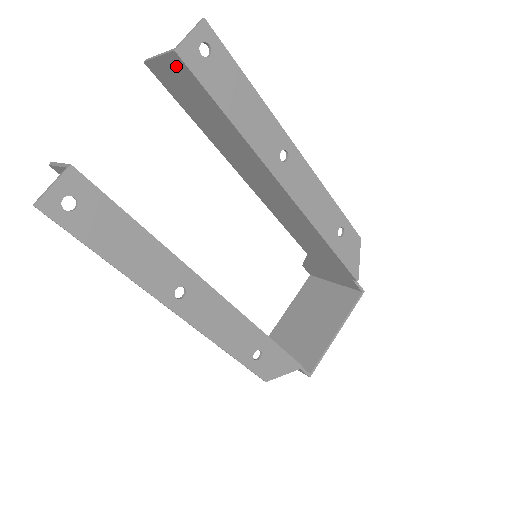
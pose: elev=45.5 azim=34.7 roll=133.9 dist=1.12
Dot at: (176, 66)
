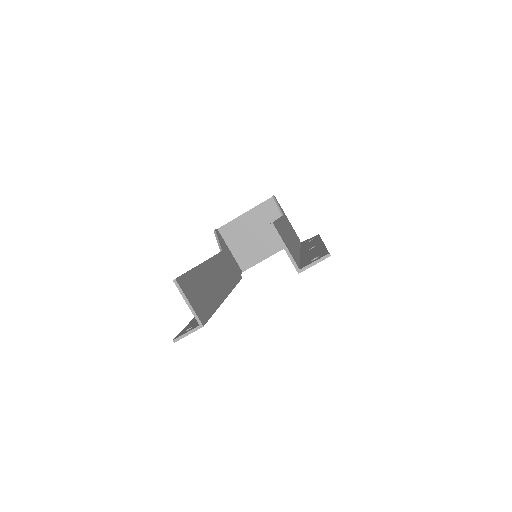
Dot at: occluded
